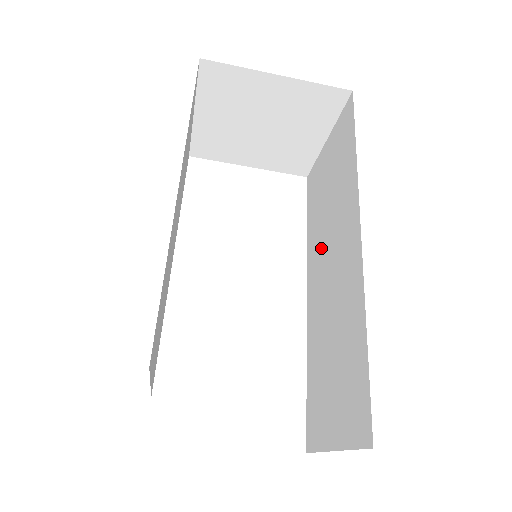
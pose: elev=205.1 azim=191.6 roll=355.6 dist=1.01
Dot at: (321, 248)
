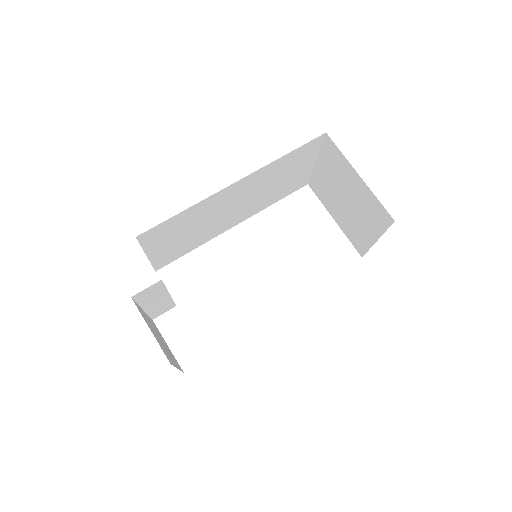
Dot at: occluded
